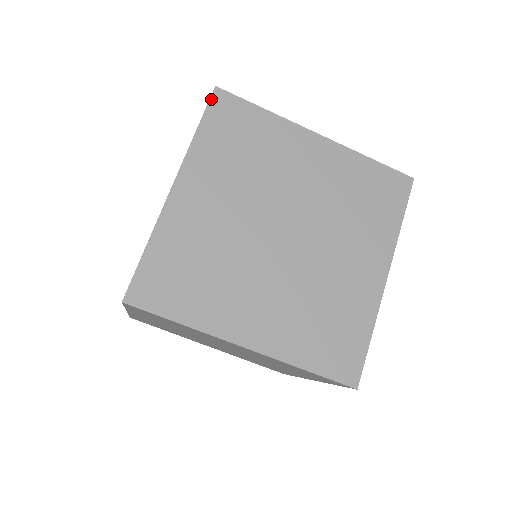
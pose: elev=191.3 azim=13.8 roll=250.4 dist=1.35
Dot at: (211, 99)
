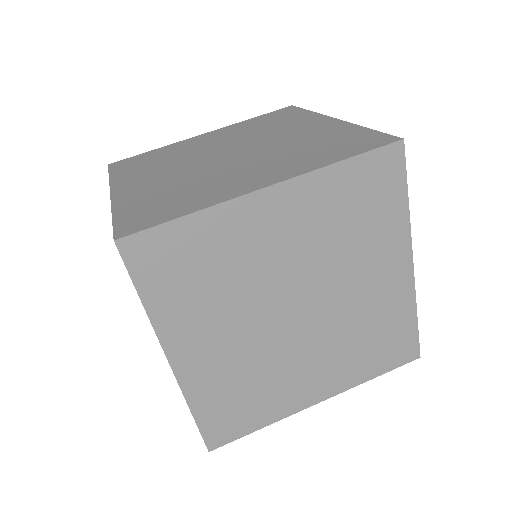
Dot at: (281, 109)
